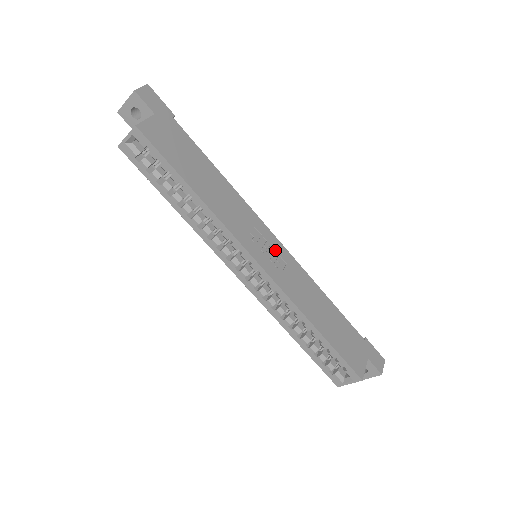
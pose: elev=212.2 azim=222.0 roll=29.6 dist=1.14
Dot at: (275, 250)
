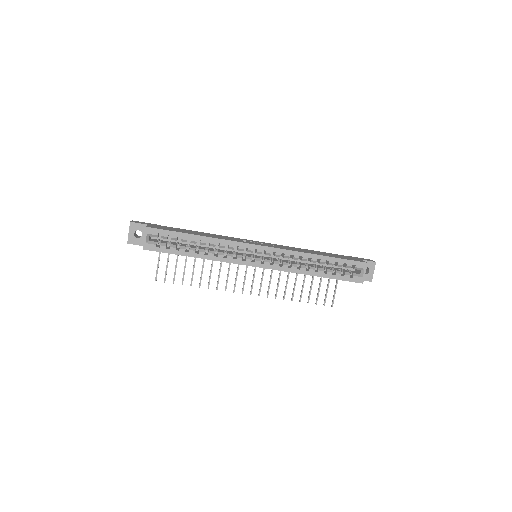
Dot at: (262, 243)
